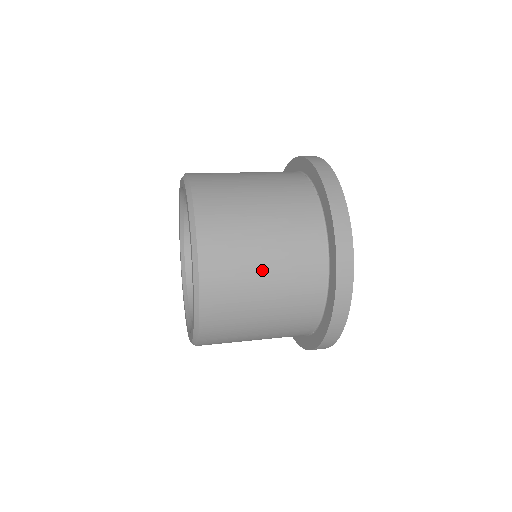
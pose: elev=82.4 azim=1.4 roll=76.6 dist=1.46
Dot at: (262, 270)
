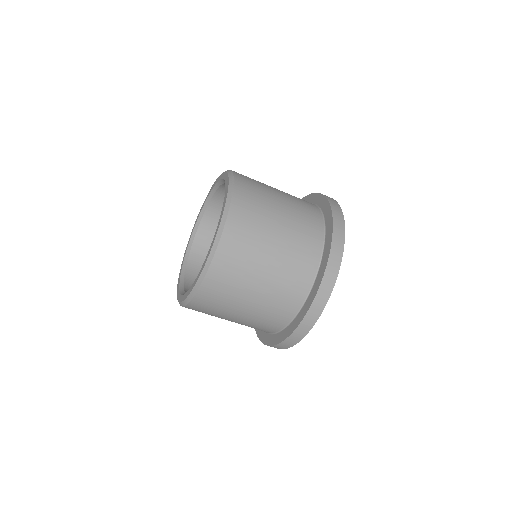
Dot at: (246, 302)
